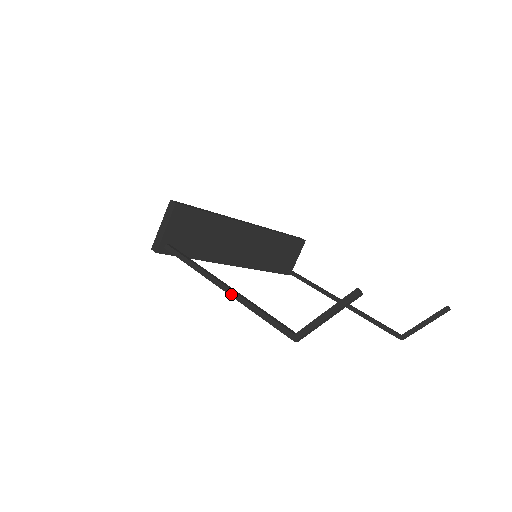
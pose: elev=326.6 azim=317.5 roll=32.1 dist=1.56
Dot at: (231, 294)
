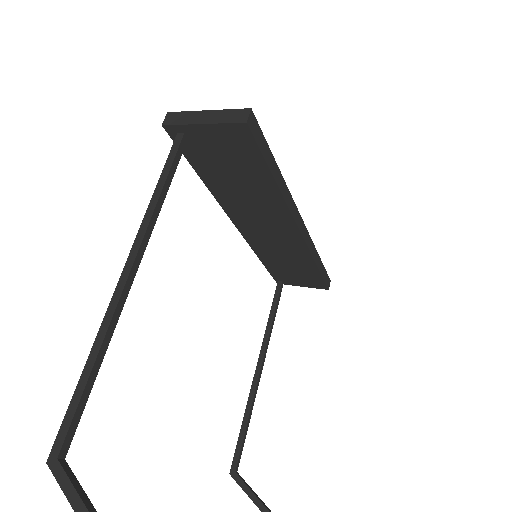
Dot at: (113, 300)
